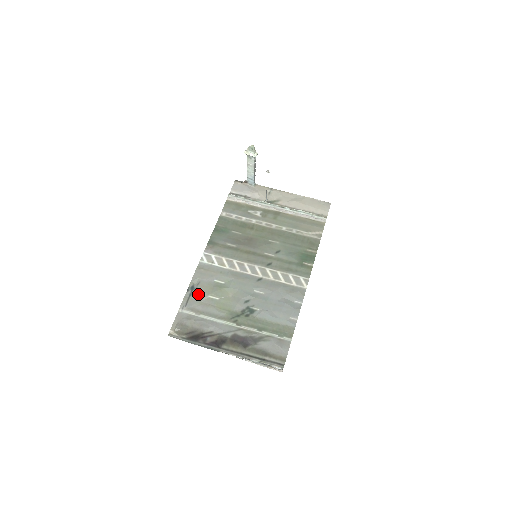
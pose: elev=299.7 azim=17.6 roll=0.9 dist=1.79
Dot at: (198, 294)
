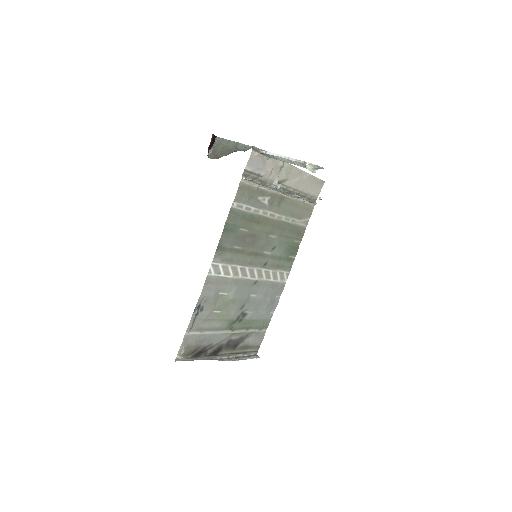
Dot at: (204, 312)
